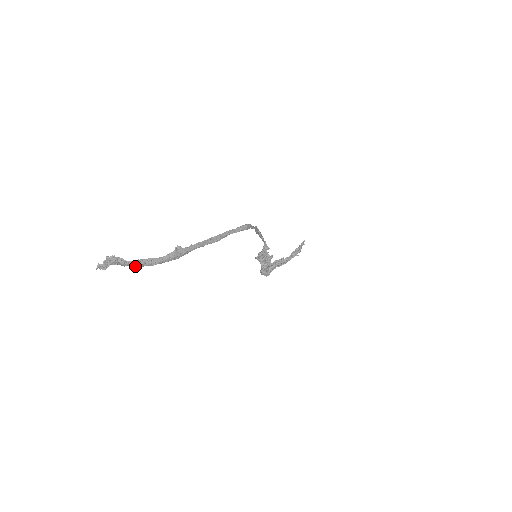
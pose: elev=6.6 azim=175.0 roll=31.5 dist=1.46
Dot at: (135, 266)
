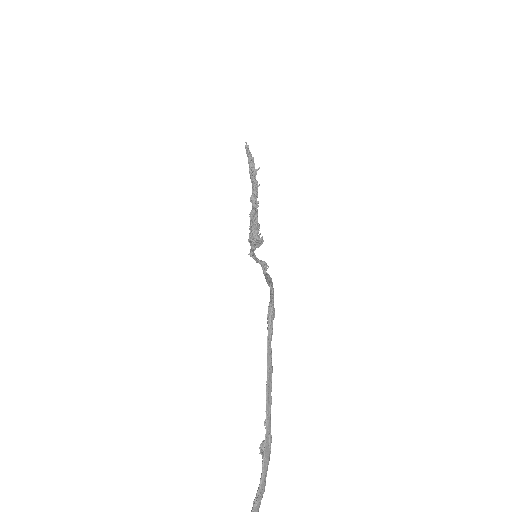
Dot at: out of frame
